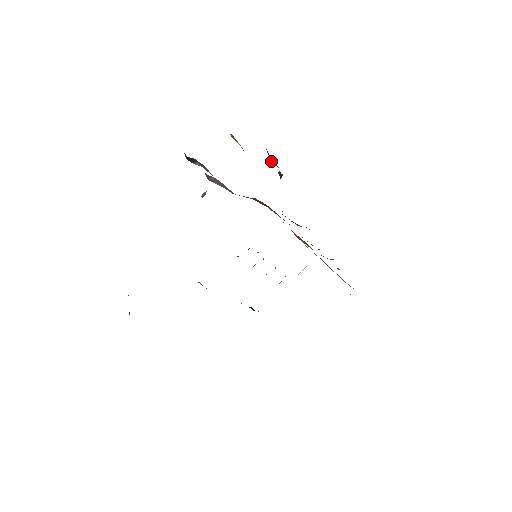
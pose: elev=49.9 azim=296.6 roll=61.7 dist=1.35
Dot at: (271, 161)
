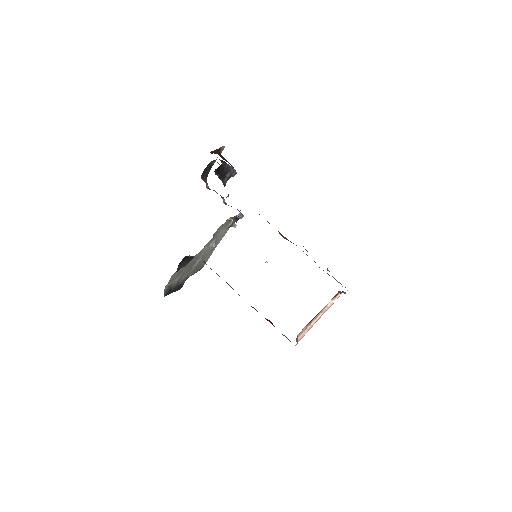
Dot at: (215, 153)
